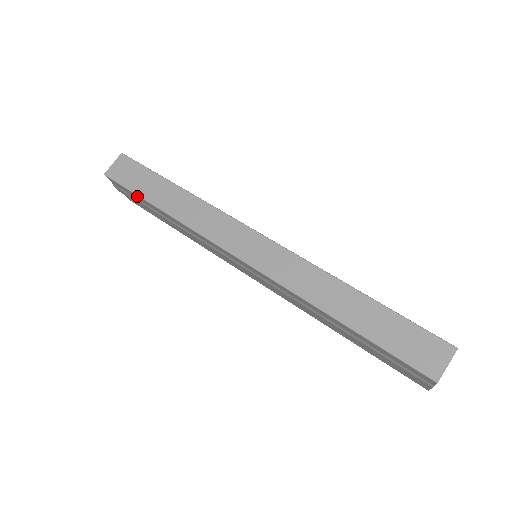
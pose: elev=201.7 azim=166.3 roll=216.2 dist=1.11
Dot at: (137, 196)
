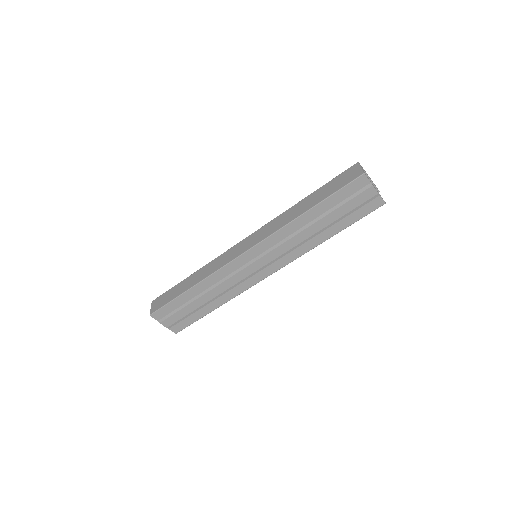
Dot at: (175, 301)
